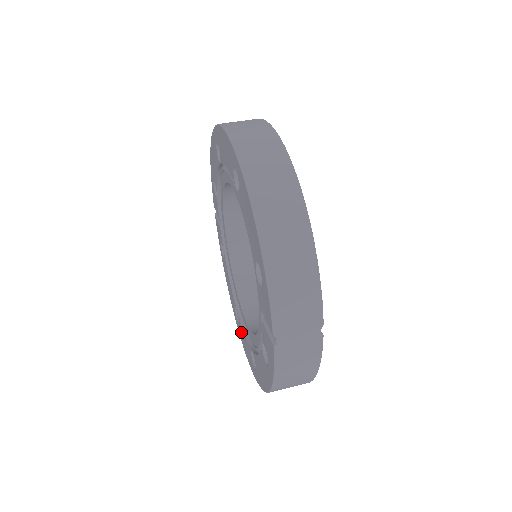
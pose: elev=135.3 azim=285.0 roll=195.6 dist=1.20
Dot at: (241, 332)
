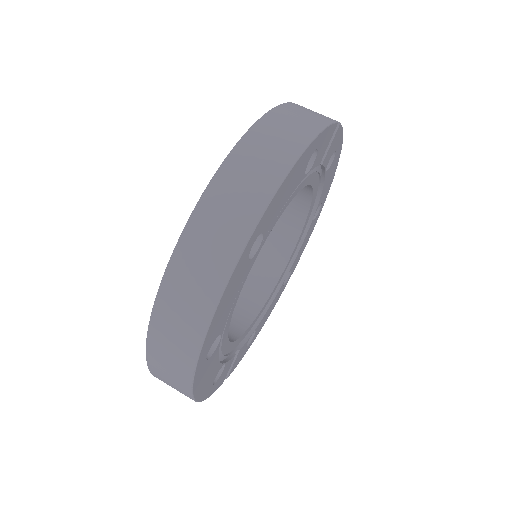
Dot at: occluded
